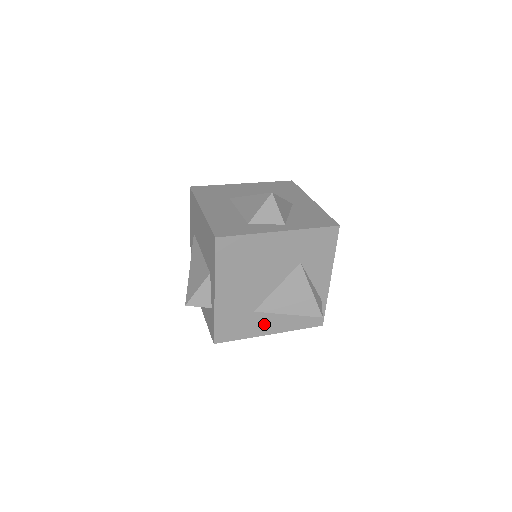
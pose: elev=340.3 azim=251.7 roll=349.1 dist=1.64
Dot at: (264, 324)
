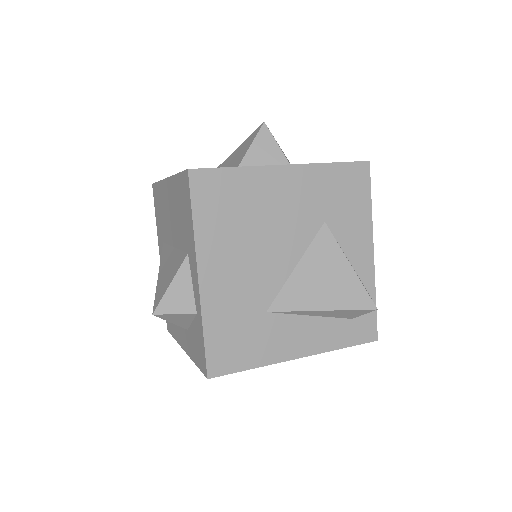
Dot at: (286, 337)
